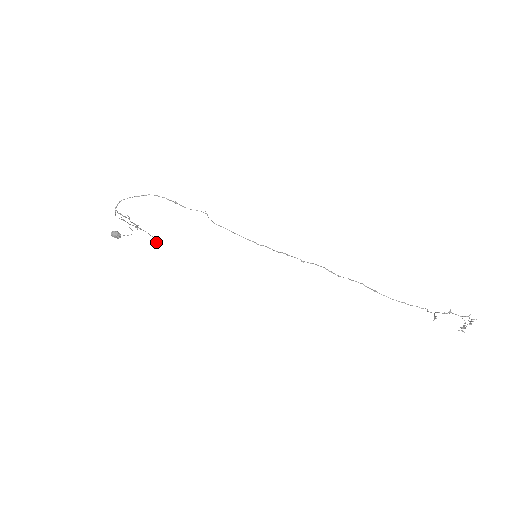
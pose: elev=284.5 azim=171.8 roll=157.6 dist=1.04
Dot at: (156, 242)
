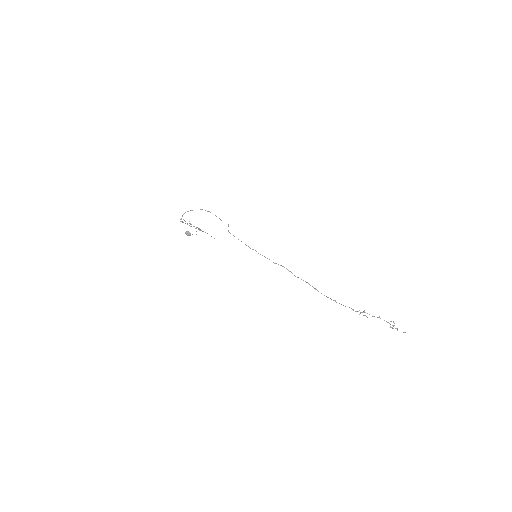
Dot at: occluded
